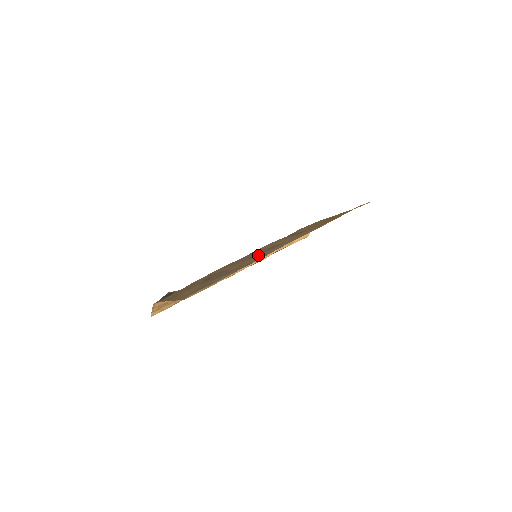
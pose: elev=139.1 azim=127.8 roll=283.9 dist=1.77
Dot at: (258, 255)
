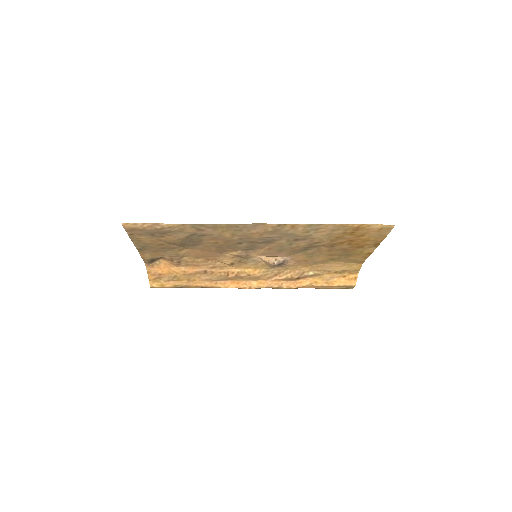
Dot at: (240, 239)
